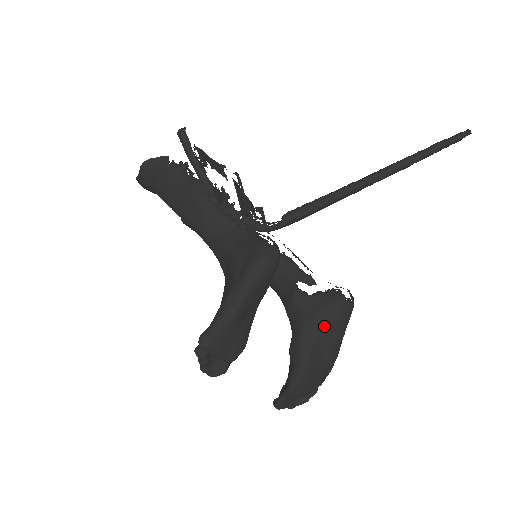
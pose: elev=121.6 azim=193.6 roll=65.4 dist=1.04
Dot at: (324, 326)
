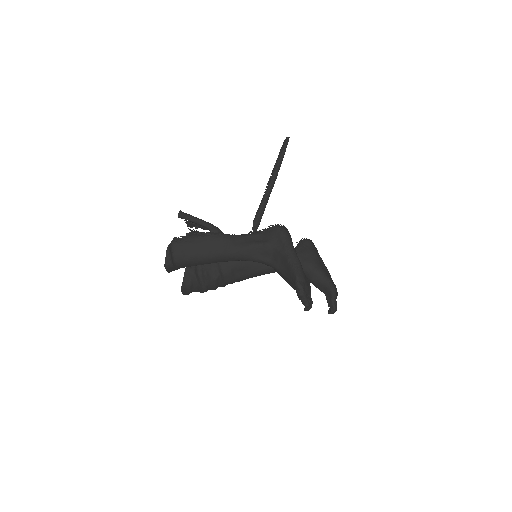
Dot at: (315, 256)
